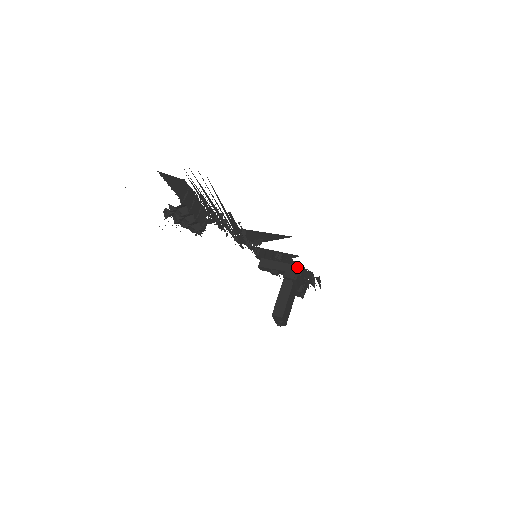
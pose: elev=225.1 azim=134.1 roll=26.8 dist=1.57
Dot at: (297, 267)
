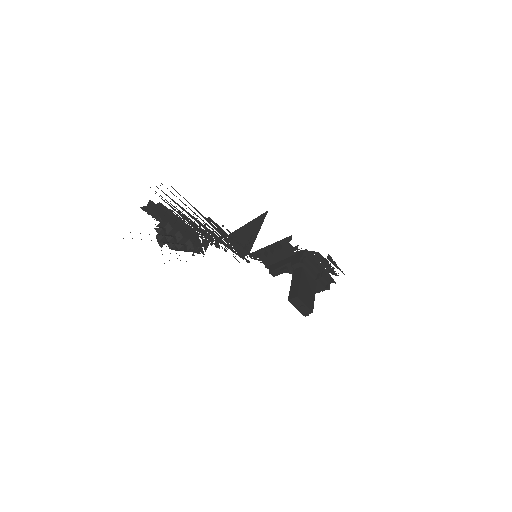
Dot at: (301, 253)
